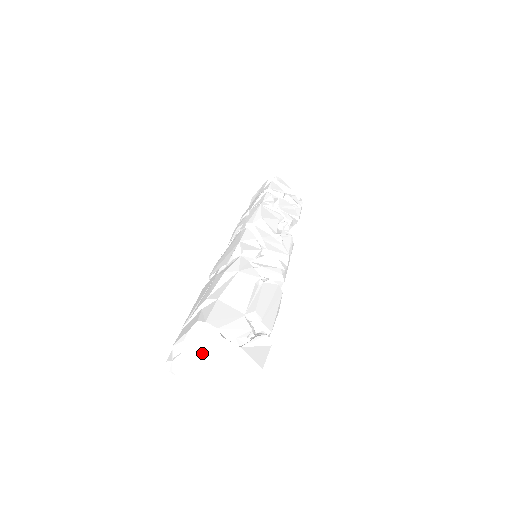
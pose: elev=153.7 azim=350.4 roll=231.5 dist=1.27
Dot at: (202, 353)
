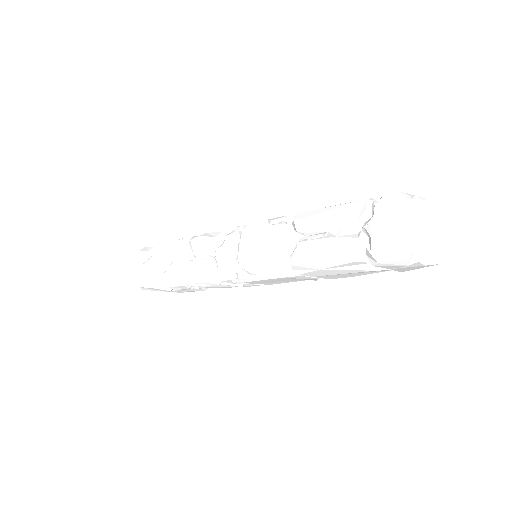
Dot at: (428, 215)
